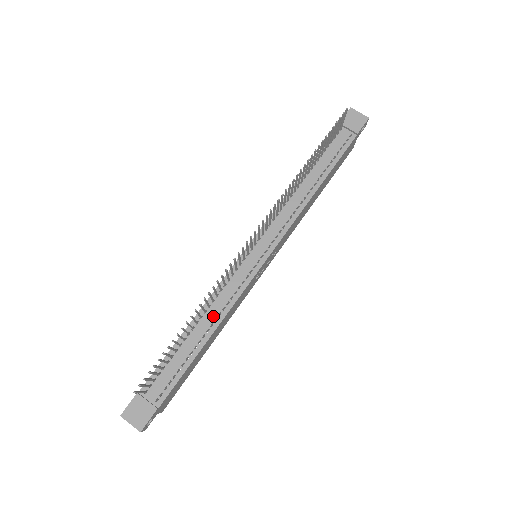
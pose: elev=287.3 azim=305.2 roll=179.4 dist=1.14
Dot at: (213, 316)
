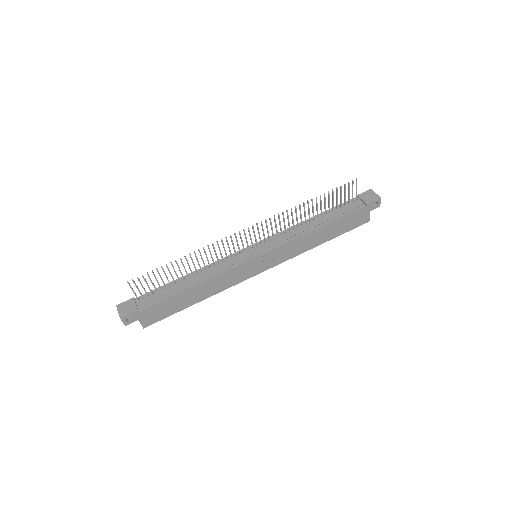
Dot at: (205, 275)
